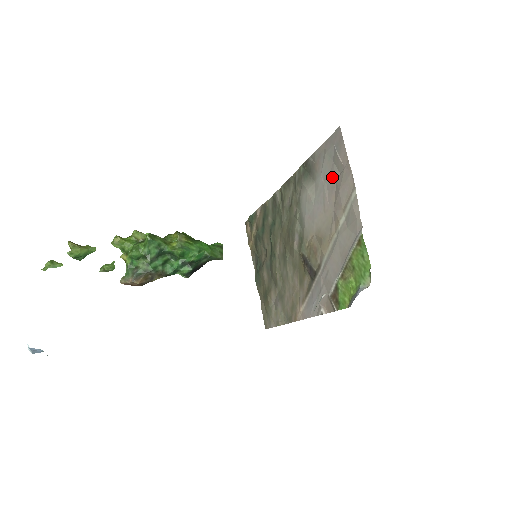
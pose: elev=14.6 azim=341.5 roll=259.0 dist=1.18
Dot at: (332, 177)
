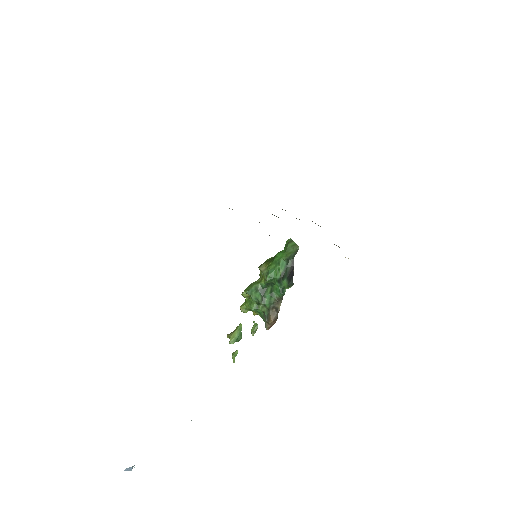
Dot at: occluded
